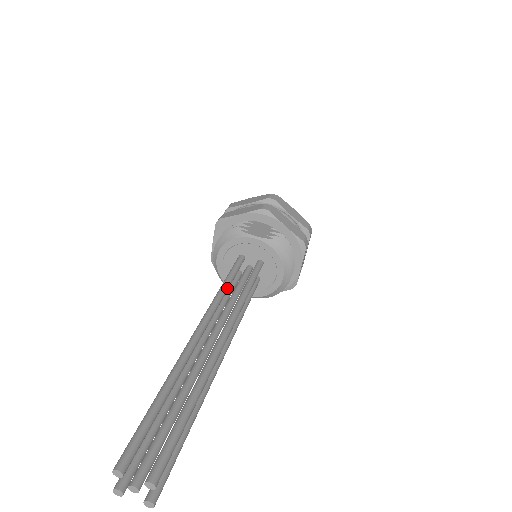
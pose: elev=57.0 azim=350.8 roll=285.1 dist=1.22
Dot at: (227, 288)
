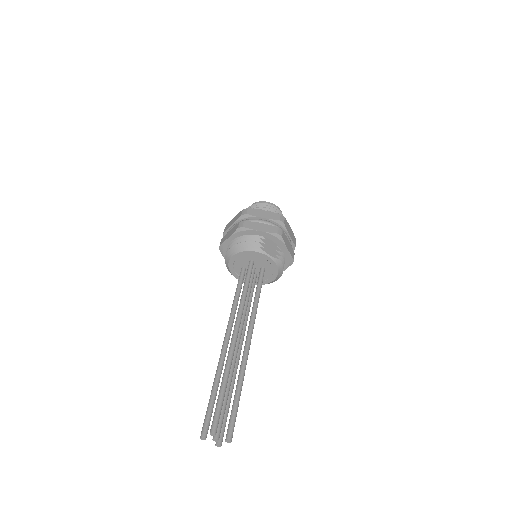
Dot at: occluded
